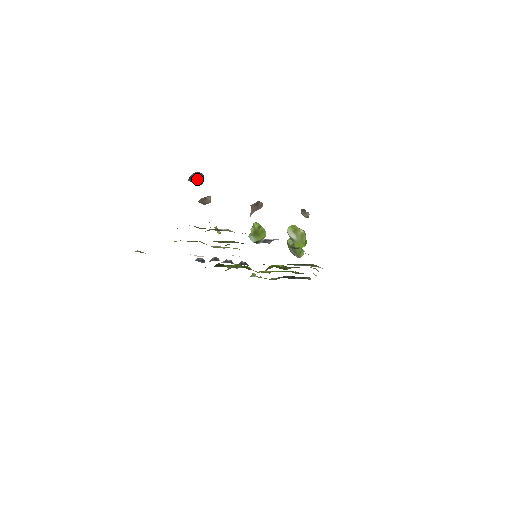
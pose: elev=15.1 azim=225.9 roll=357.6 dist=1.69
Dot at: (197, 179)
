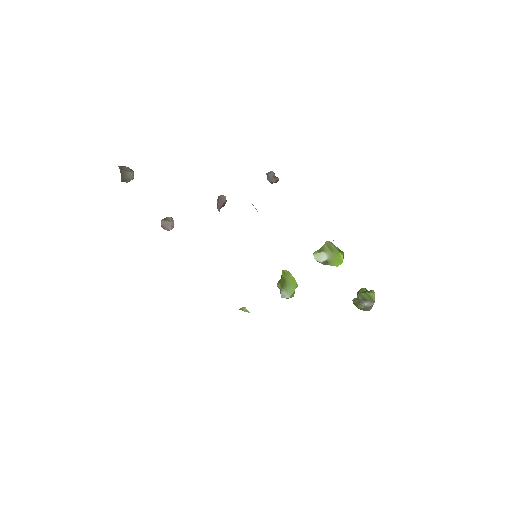
Dot at: (124, 170)
